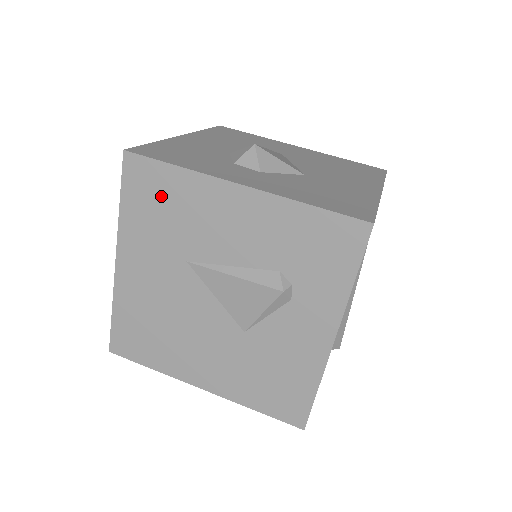
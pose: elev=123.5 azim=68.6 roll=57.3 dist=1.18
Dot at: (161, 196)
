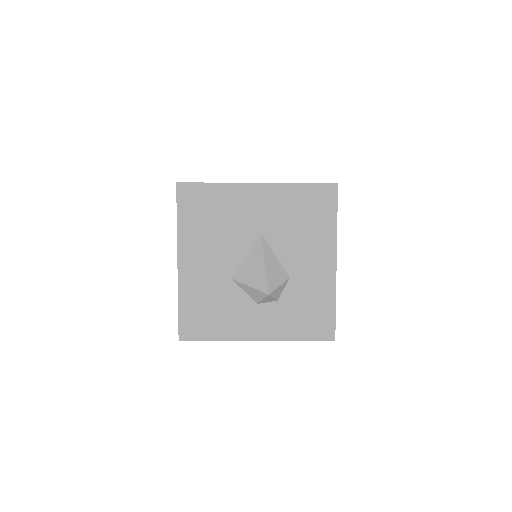
Dot at: occluded
